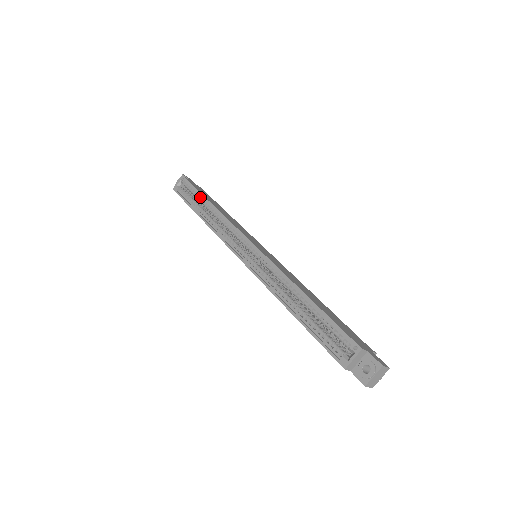
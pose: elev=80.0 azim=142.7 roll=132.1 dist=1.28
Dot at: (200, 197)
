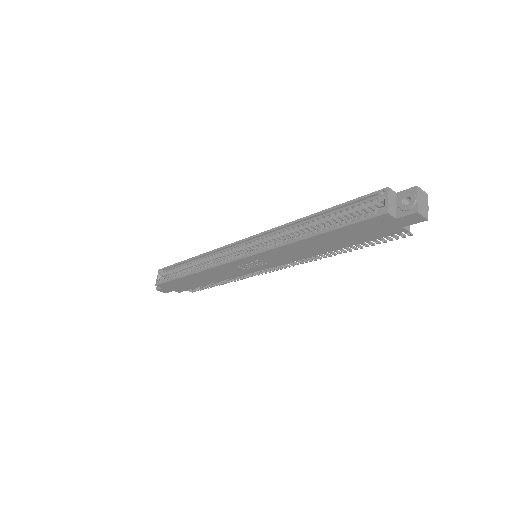
Dot at: (182, 267)
